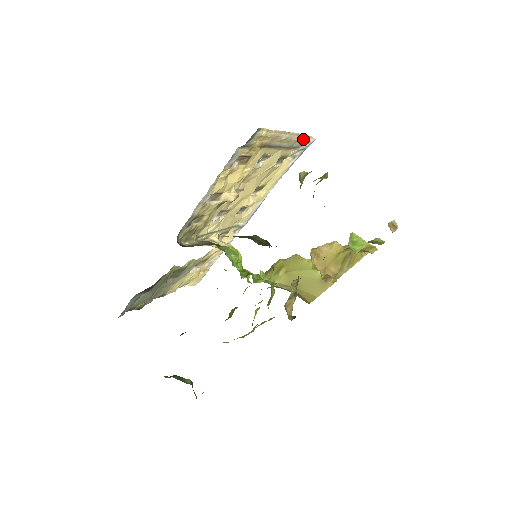
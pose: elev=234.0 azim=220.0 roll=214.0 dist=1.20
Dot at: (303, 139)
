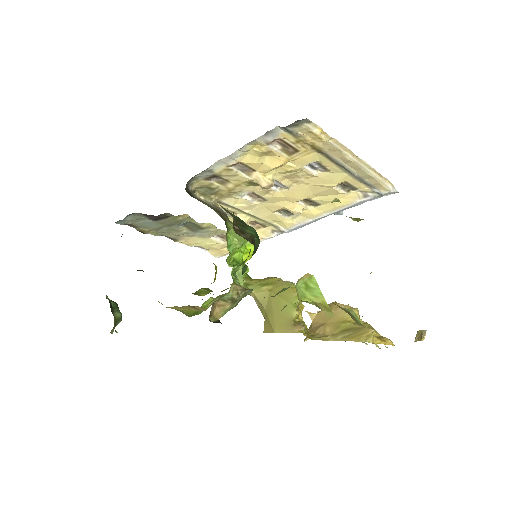
Dot at: (380, 180)
